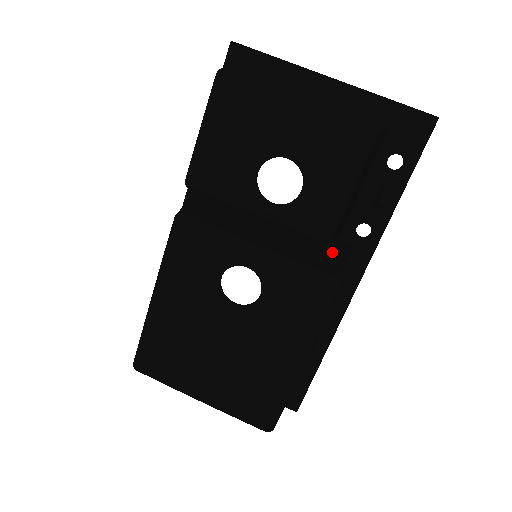
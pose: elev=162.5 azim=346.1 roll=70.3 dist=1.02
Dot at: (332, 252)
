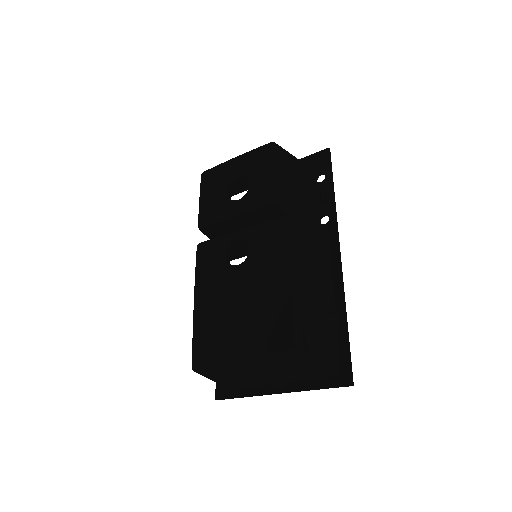
Dot at: occluded
